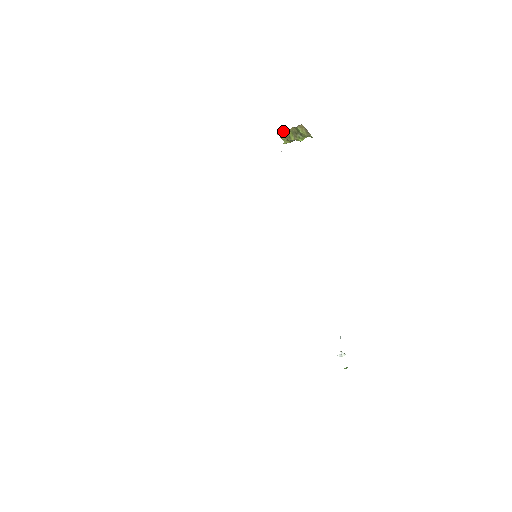
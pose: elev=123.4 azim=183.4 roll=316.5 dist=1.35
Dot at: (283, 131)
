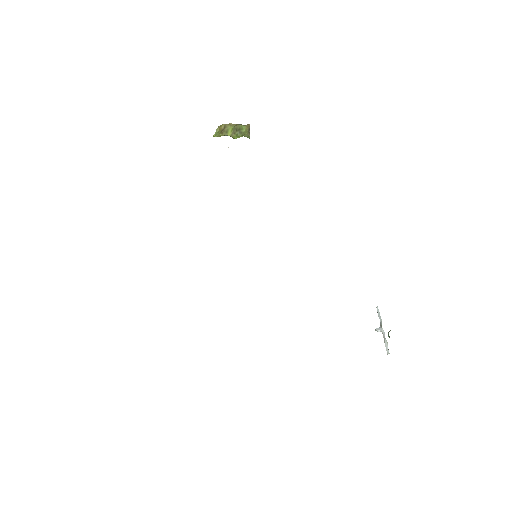
Dot at: (223, 124)
